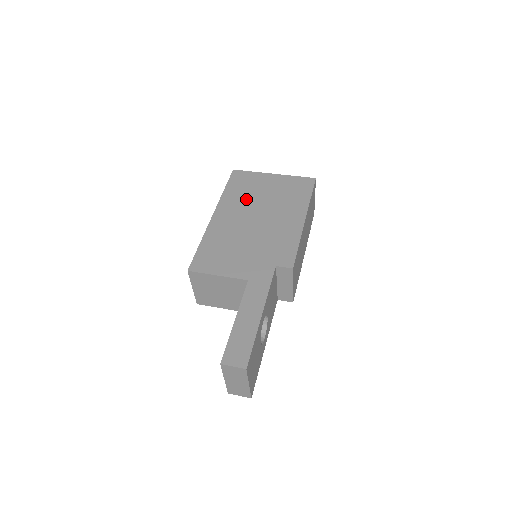
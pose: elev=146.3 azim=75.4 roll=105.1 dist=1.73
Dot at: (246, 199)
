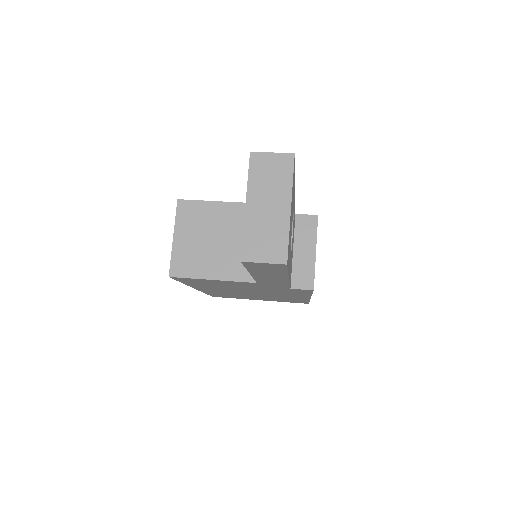
Dot at: occluded
